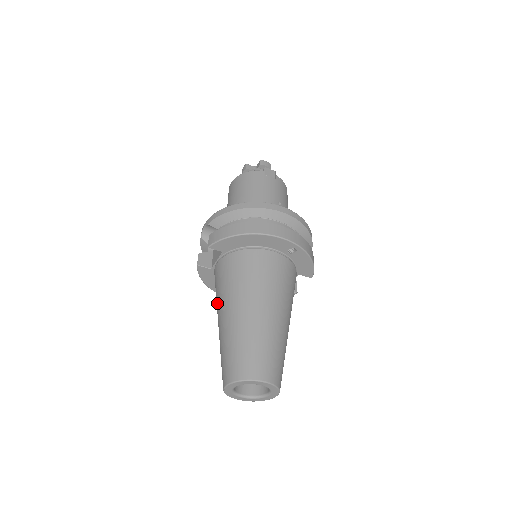
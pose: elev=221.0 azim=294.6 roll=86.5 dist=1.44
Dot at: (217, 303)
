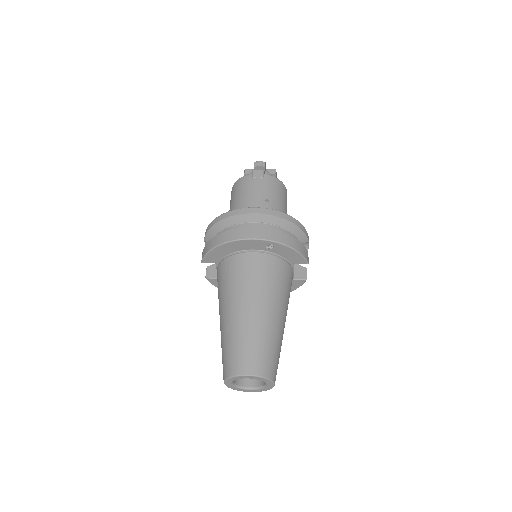
Dot at: occluded
